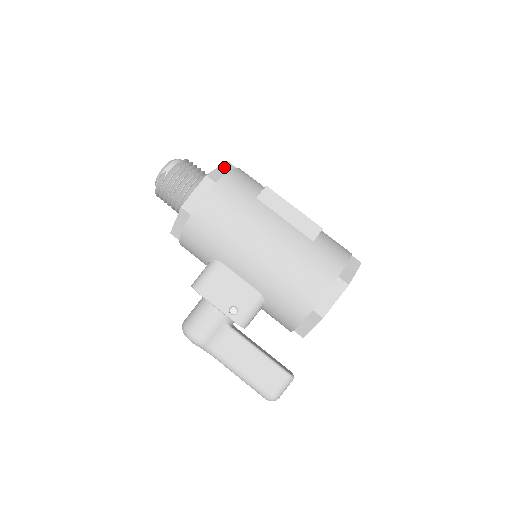
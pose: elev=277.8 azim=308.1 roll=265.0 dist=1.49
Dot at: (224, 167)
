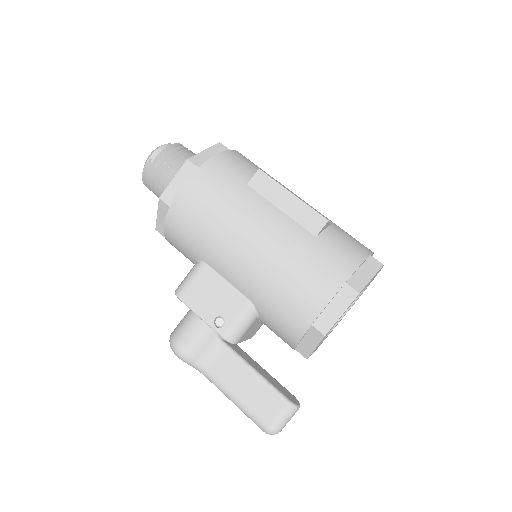
Dot at: (214, 149)
